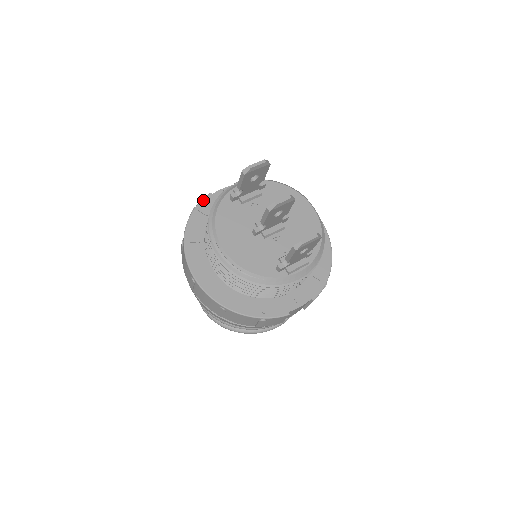
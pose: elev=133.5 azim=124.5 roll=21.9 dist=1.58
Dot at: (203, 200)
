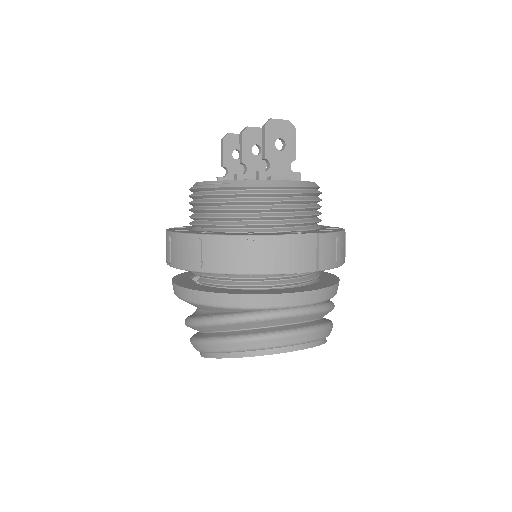
Dot at: occluded
